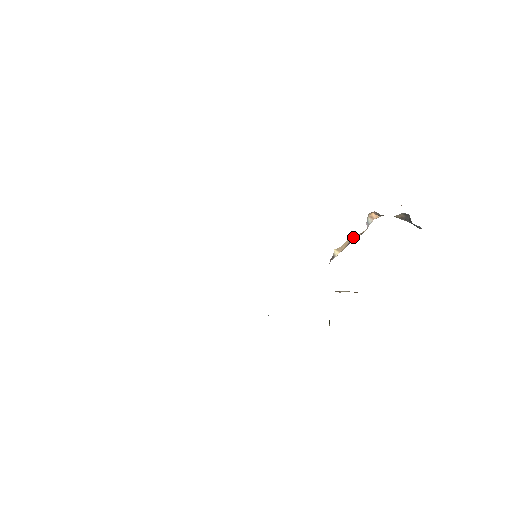
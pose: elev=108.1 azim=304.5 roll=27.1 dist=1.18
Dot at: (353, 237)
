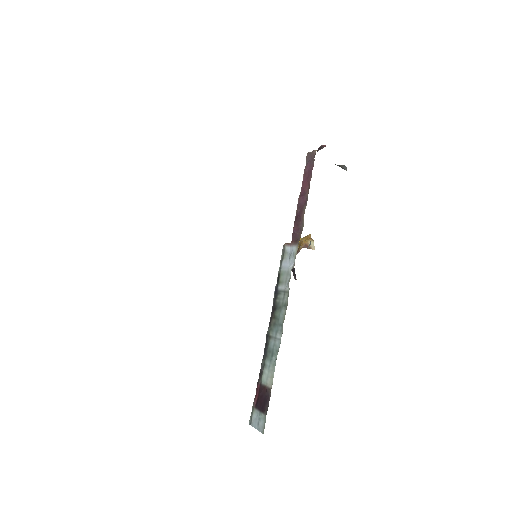
Dot at: occluded
